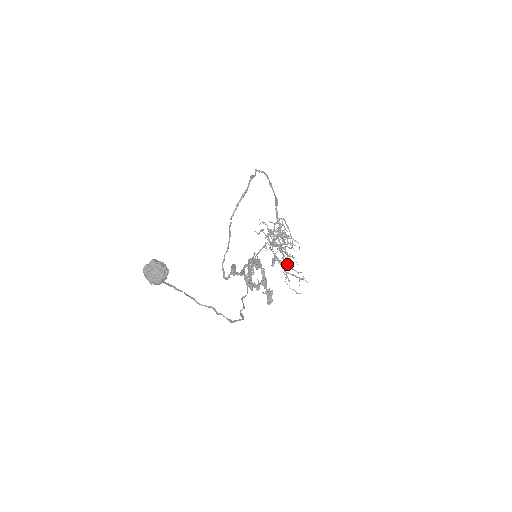
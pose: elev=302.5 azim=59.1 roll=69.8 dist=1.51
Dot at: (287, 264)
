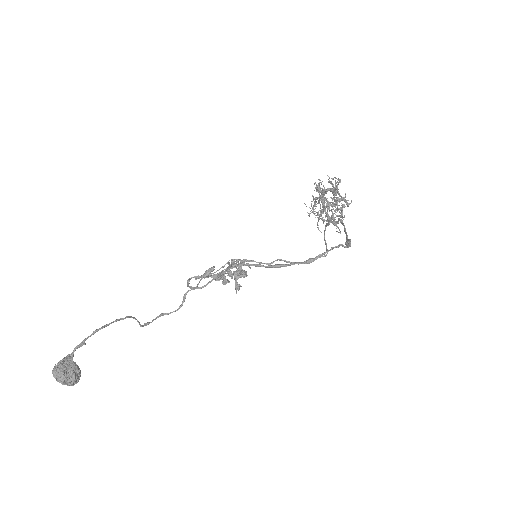
Dot at: occluded
